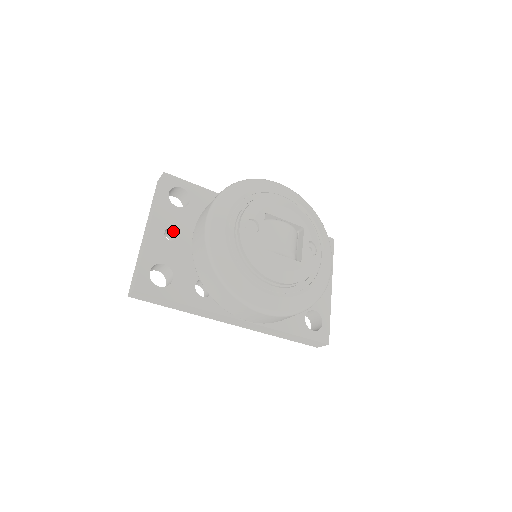
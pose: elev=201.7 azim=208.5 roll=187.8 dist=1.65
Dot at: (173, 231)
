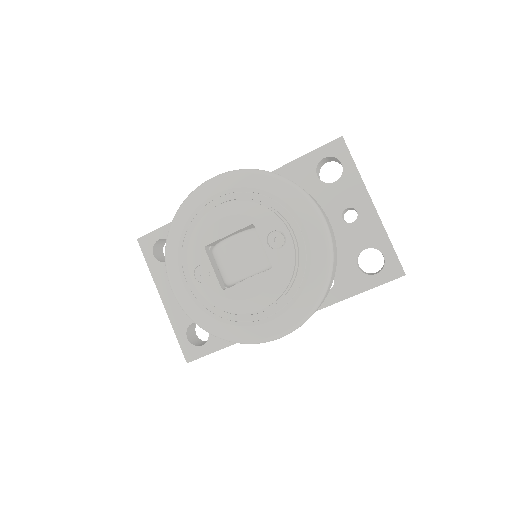
Dot at: occluded
